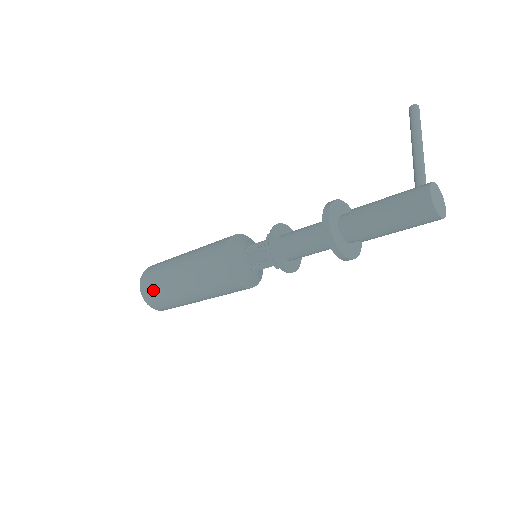
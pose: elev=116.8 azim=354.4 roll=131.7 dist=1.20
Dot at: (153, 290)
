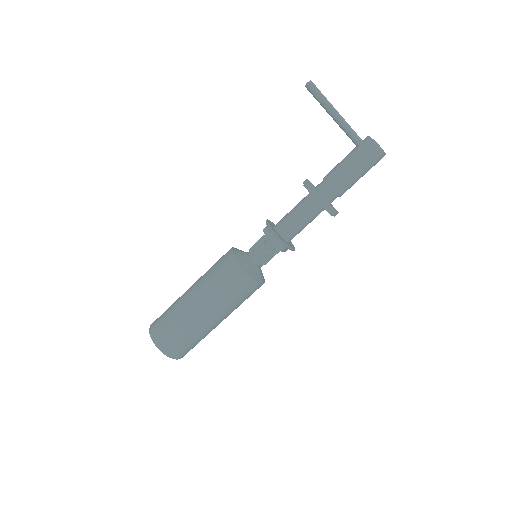
Dot at: (189, 347)
